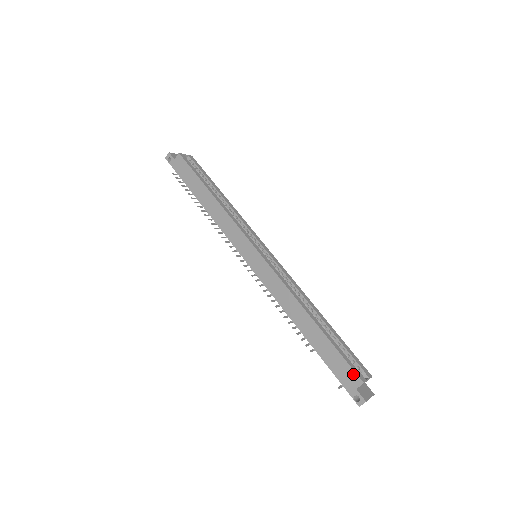
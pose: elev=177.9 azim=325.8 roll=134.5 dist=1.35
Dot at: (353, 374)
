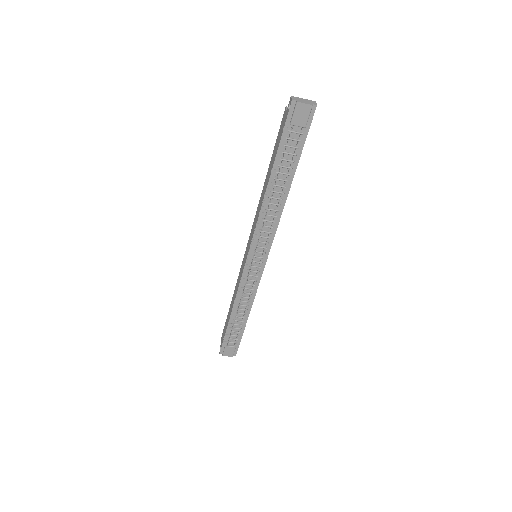
Dot at: (282, 120)
